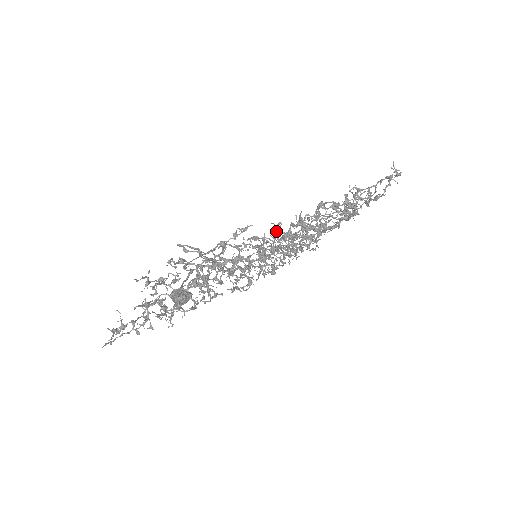
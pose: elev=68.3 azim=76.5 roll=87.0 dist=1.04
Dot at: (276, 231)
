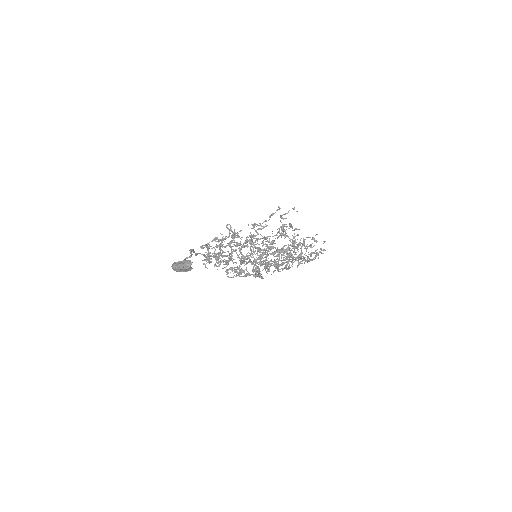
Dot at: occluded
